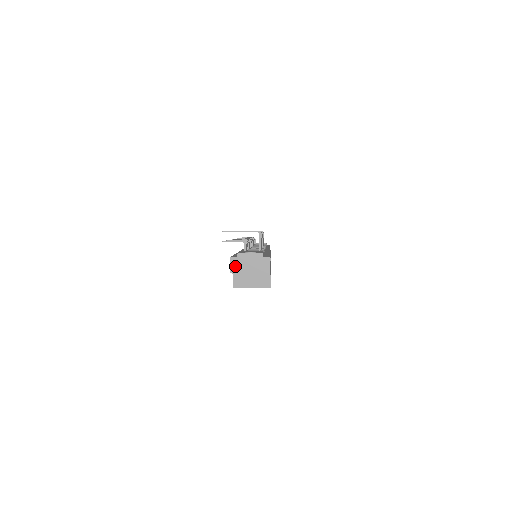
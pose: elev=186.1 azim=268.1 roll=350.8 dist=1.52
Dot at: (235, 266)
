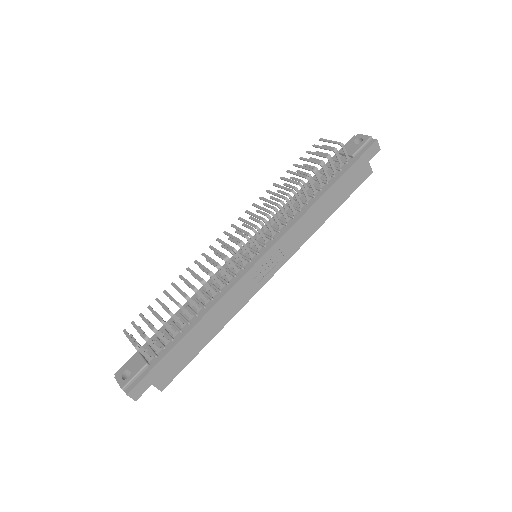
Dot at: occluded
